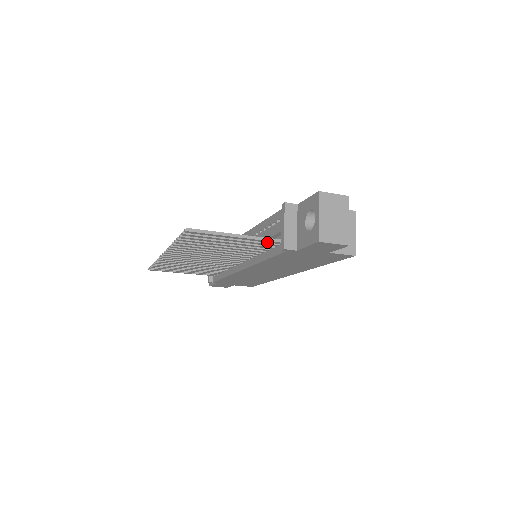
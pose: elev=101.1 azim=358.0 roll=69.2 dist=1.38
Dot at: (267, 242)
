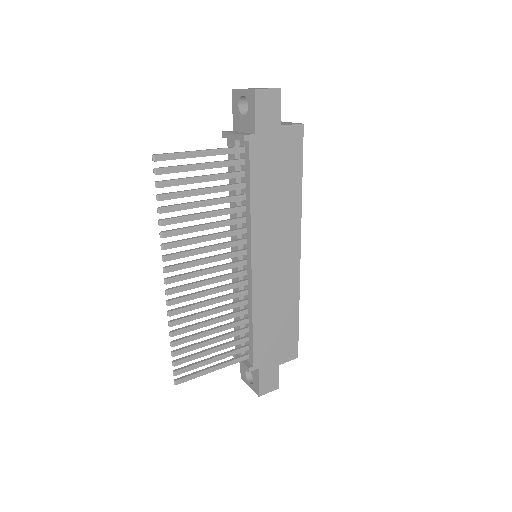
Dot at: occluded
